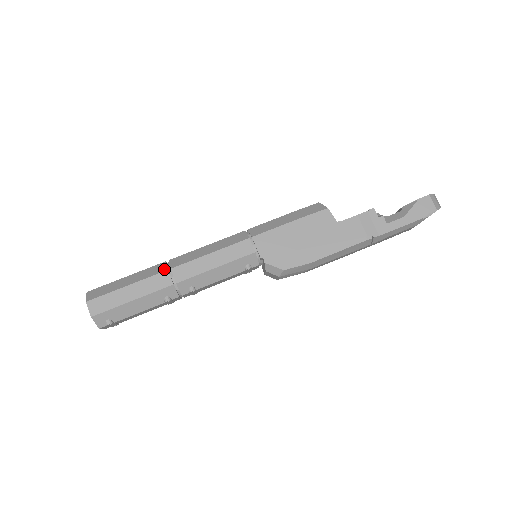
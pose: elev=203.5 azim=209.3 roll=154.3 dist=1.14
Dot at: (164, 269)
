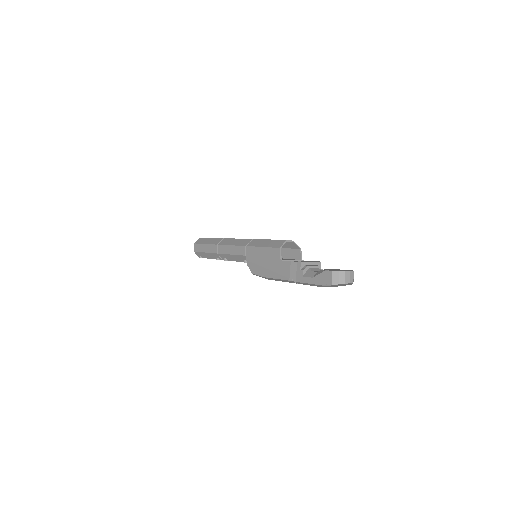
Dot at: (217, 243)
